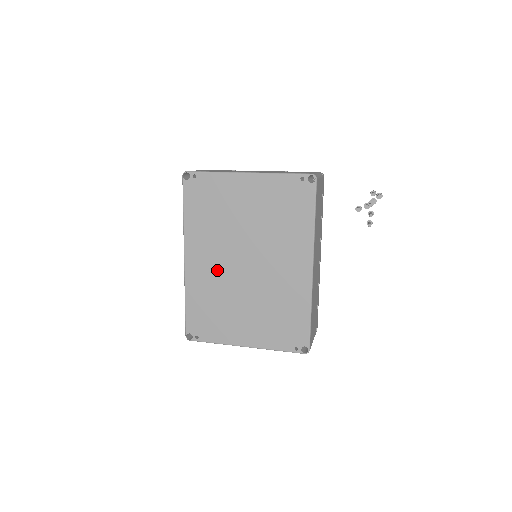
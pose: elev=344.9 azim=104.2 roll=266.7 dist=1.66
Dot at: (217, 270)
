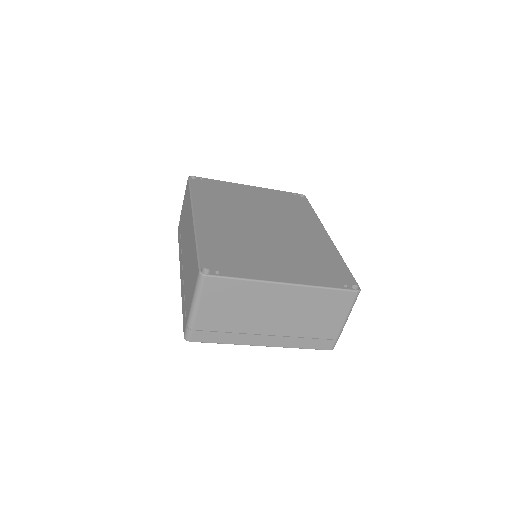
Dot at: (233, 226)
